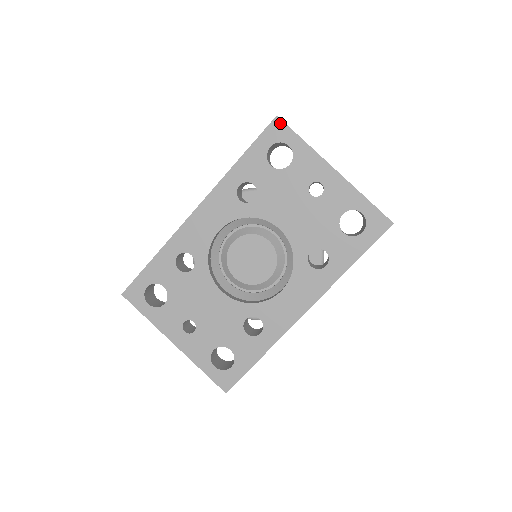
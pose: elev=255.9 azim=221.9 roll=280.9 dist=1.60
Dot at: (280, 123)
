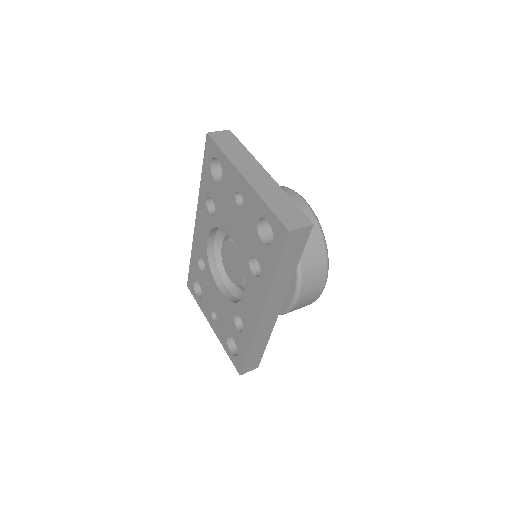
Dot at: (210, 139)
